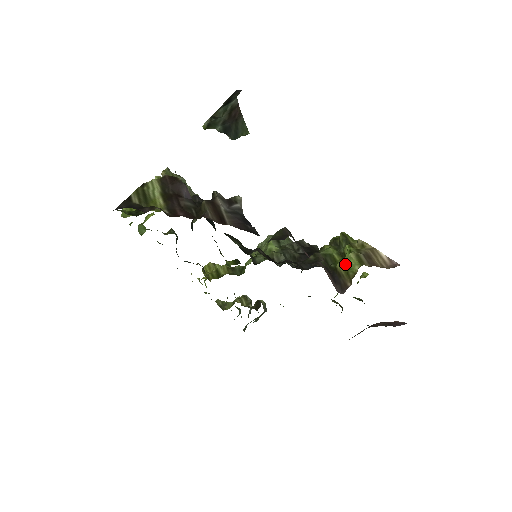
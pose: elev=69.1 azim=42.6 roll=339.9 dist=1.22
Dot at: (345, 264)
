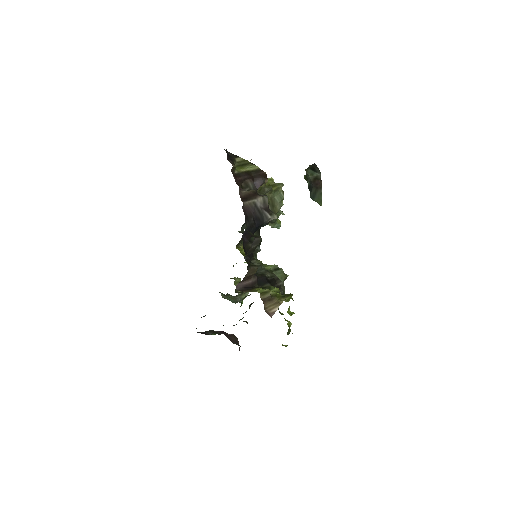
Dot at: occluded
